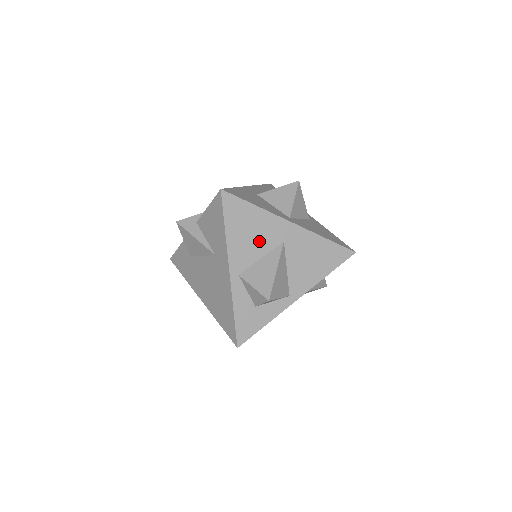
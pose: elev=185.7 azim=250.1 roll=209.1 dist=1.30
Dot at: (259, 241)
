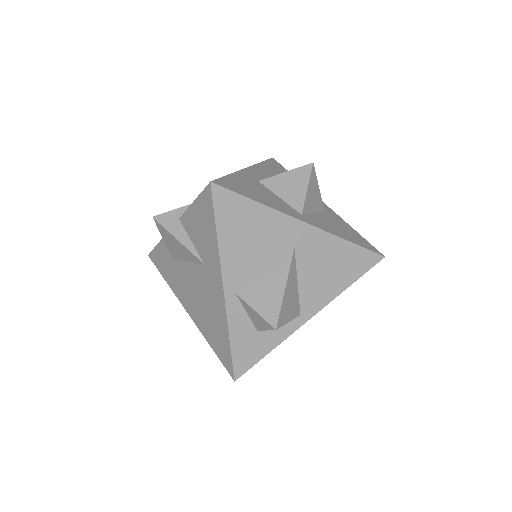
Dot at: (262, 248)
